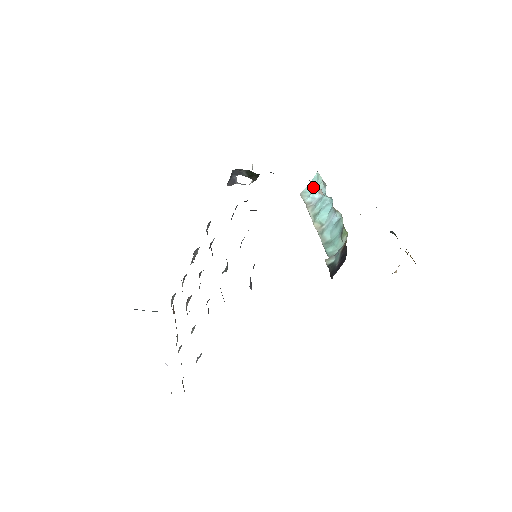
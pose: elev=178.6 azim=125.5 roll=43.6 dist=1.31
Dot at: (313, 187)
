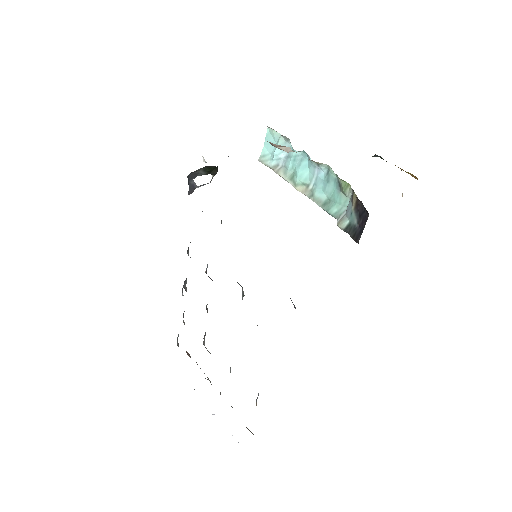
Dot at: (271, 147)
